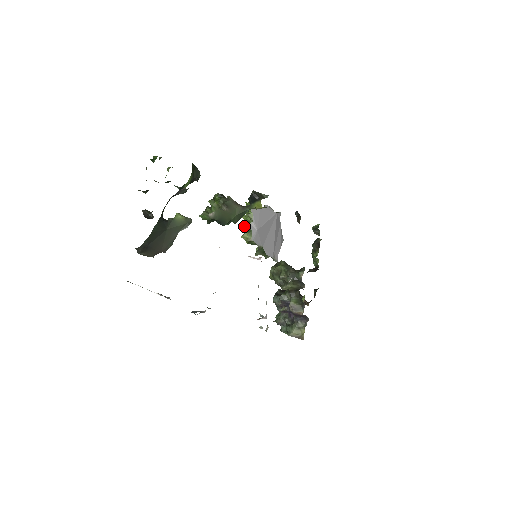
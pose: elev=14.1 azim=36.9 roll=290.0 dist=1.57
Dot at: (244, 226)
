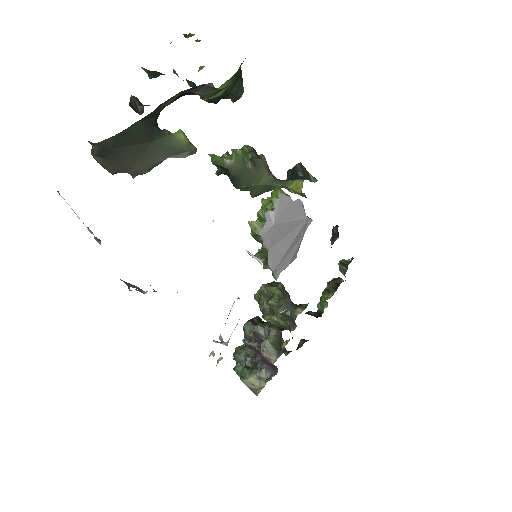
Dot at: (259, 211)
